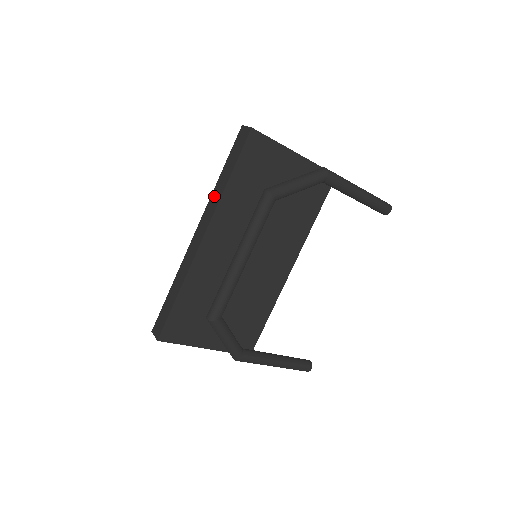
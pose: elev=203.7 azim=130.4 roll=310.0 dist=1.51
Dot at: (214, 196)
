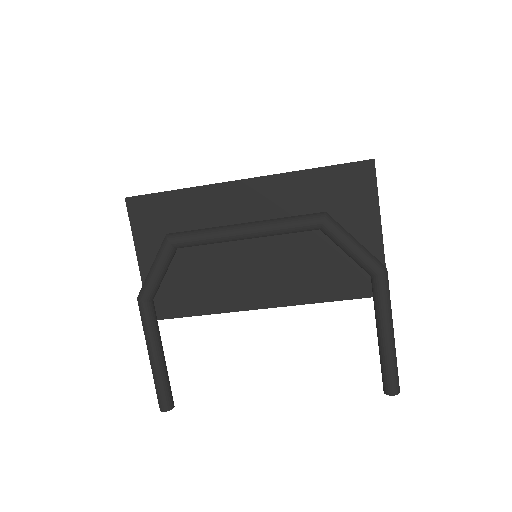
Dot at: occluded
